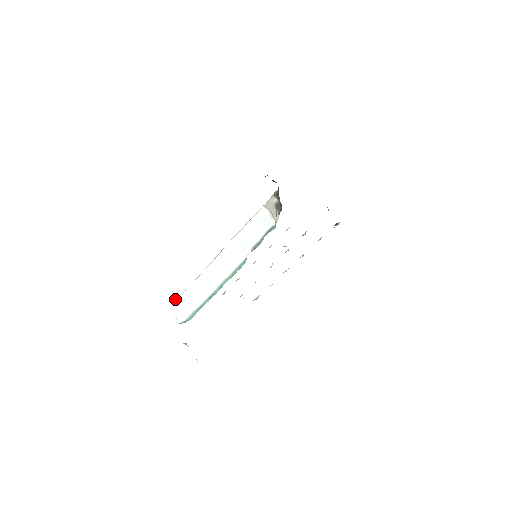
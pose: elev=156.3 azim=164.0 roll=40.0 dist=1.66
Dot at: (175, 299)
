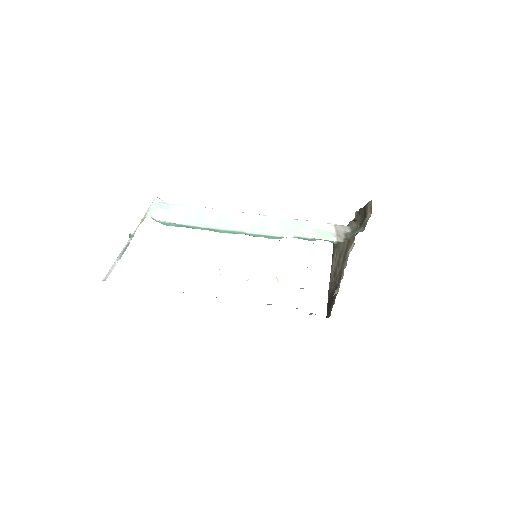
Dot at: occluded
